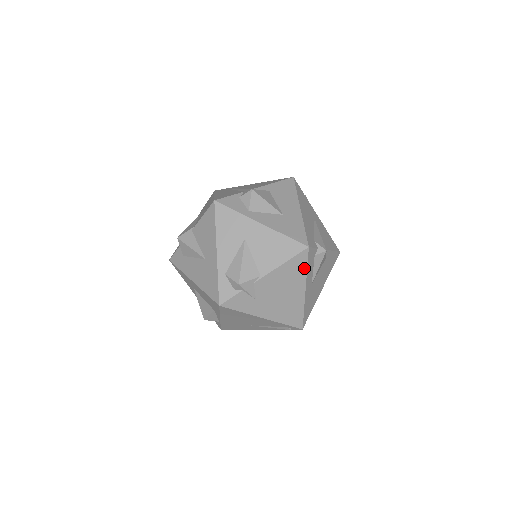
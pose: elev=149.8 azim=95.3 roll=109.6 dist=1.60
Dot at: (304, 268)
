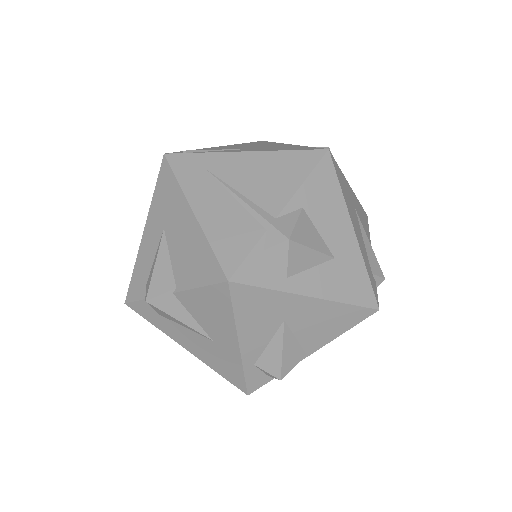
Dot at: occluded
